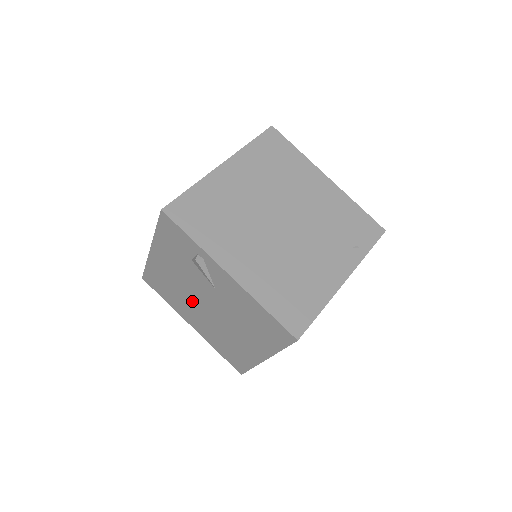
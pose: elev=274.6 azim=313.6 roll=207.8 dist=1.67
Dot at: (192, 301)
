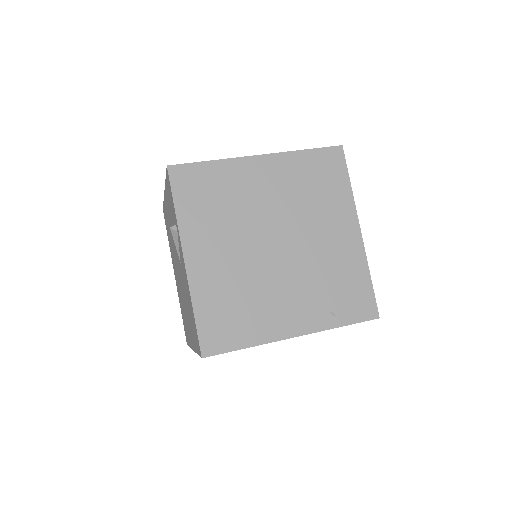
Dot at: occluded
